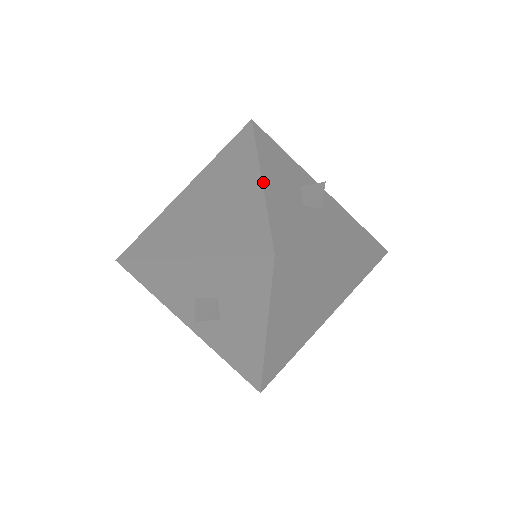
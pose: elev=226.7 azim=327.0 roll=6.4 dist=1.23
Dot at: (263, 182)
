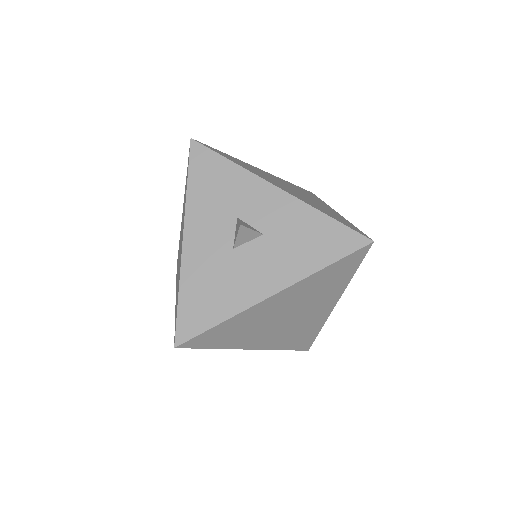
Dot at: (183, 250)
